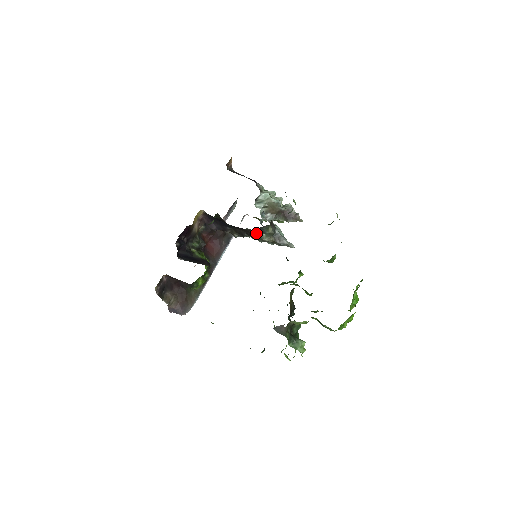
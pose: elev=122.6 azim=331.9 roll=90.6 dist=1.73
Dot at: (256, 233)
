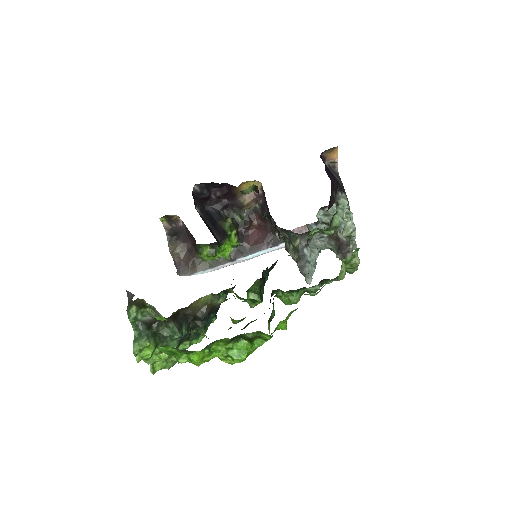
Dot at: (284, 237)
